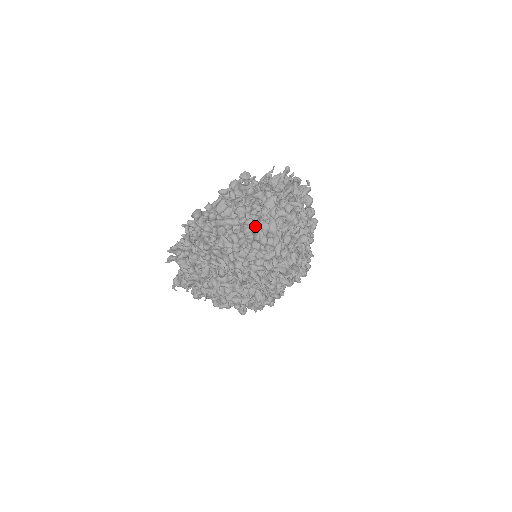
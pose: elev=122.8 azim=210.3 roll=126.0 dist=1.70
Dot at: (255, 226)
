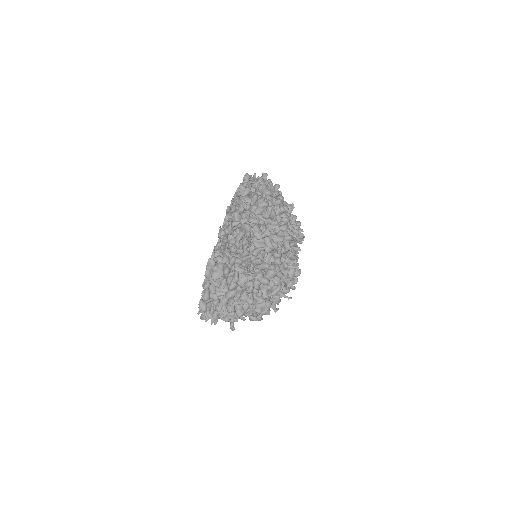
Dot at: occluded
